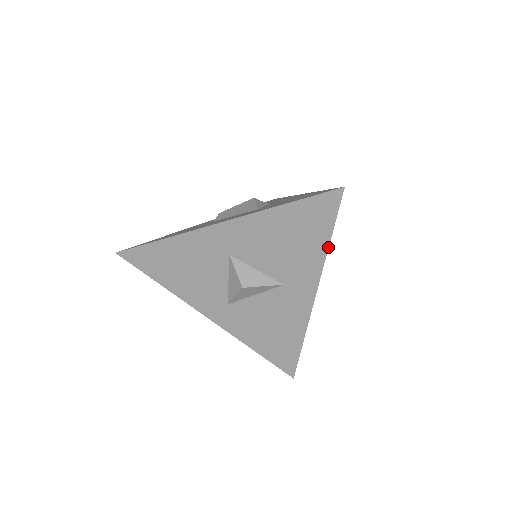
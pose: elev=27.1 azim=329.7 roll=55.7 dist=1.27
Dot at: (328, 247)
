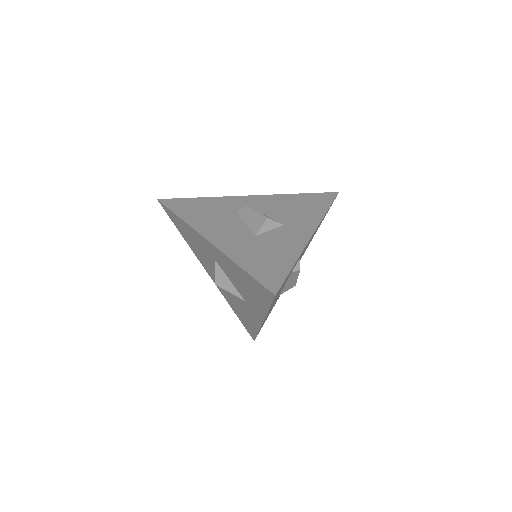
Dot at: occluded
